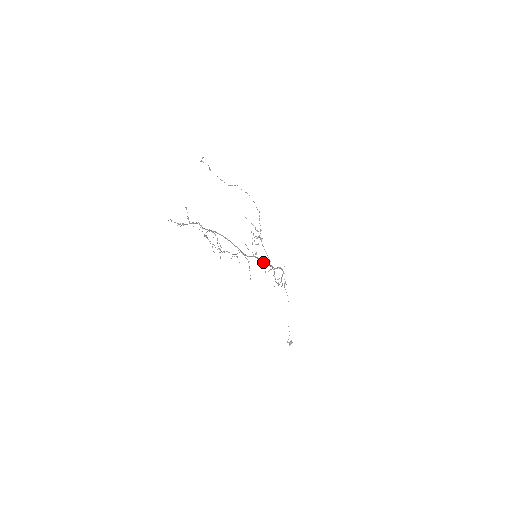
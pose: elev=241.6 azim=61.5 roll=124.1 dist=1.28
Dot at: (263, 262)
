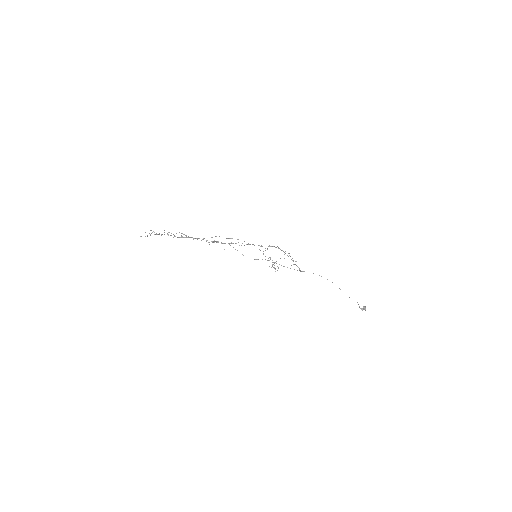
Dot at: (247, 244)
